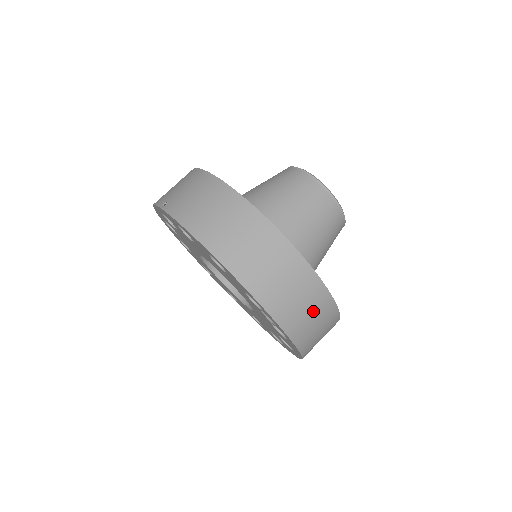
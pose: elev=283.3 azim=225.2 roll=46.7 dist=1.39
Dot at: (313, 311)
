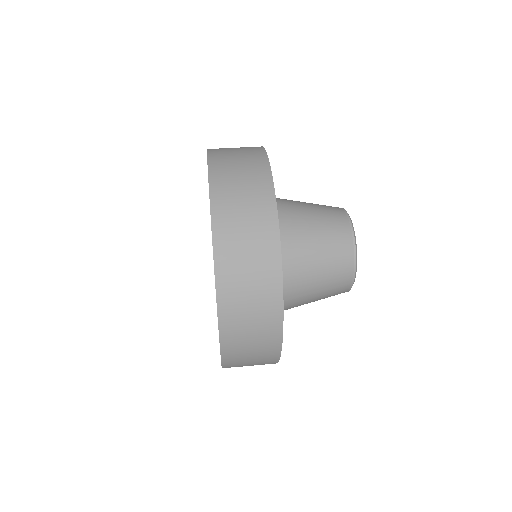
Dot at: (255, 281)
